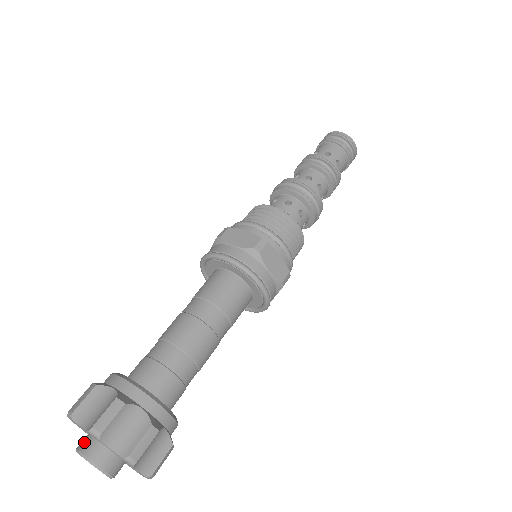
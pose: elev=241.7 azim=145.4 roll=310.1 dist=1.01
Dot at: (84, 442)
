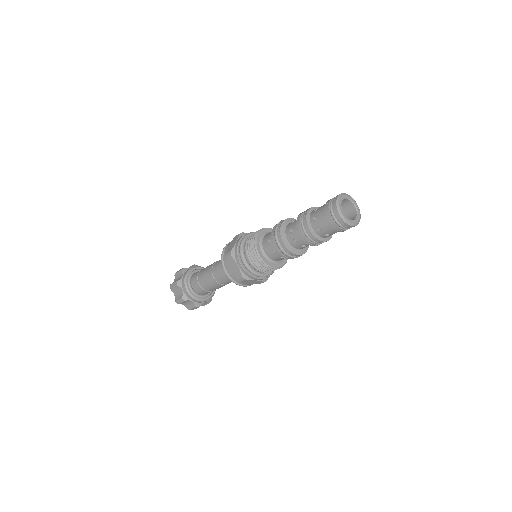
Dot at: occluded
